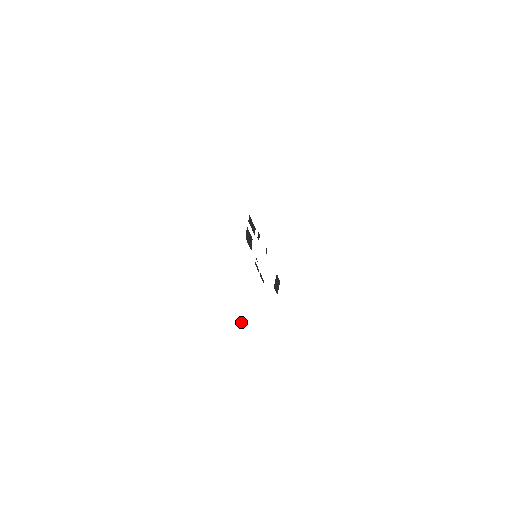
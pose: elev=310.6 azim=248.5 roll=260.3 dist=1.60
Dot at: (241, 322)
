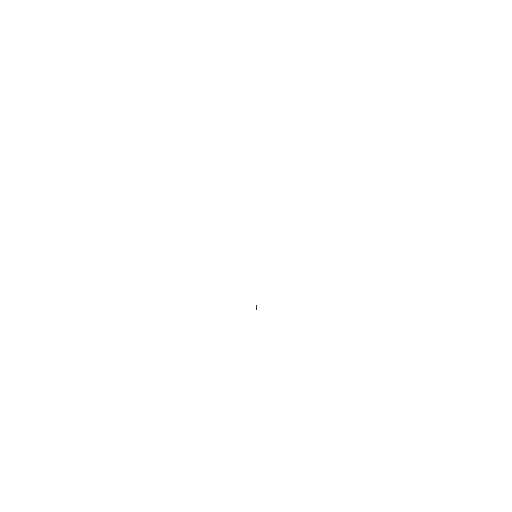
Dot at: occluded
